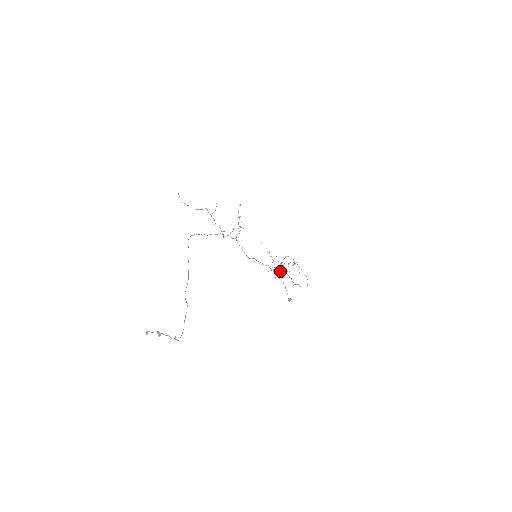
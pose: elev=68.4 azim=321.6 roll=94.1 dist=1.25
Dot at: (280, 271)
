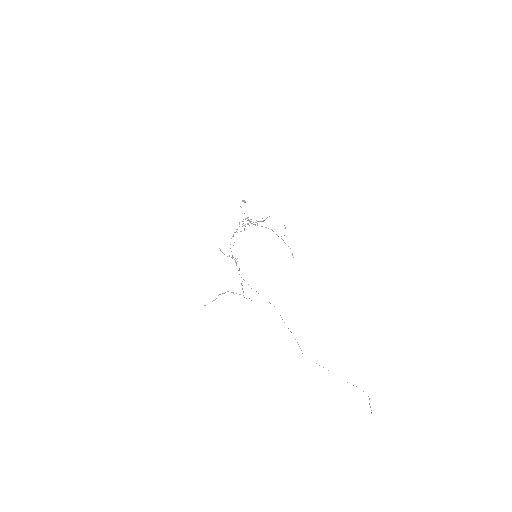
Dot at: occluded
